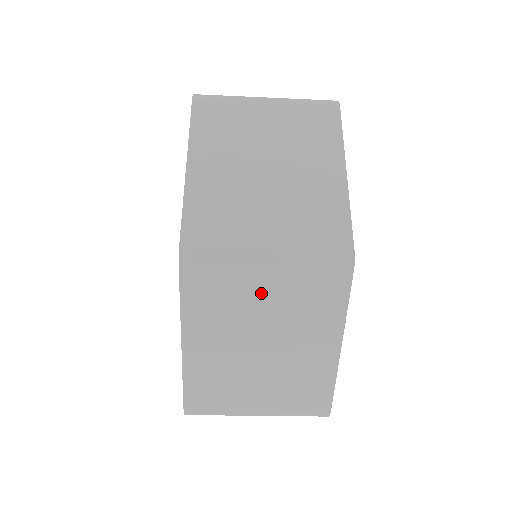
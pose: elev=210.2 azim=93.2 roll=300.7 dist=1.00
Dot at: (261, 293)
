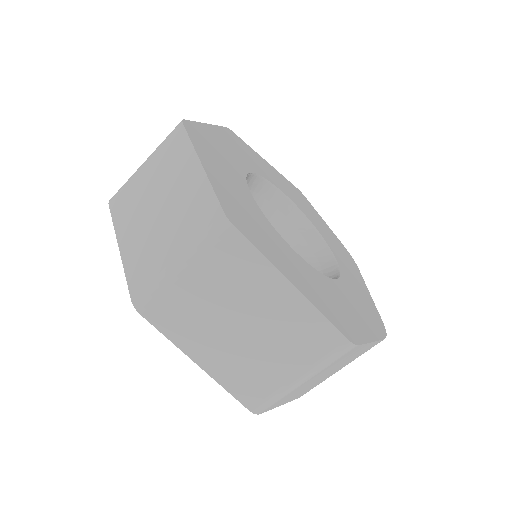
Dot at: (146, 180)
